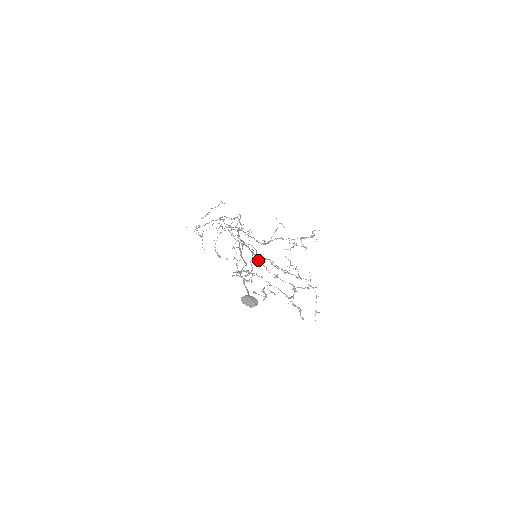
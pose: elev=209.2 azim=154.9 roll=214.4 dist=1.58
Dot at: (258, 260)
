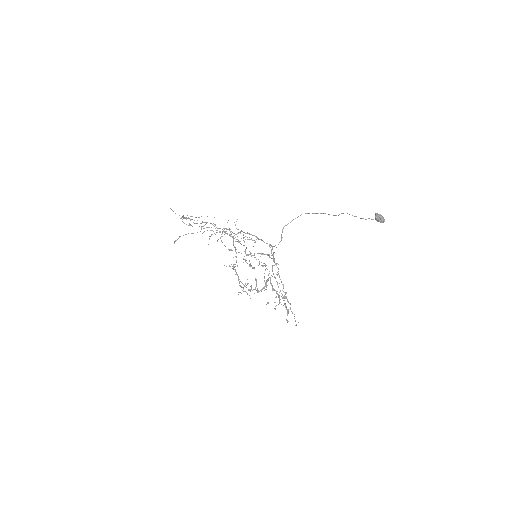
Dot at: (271, 253)
